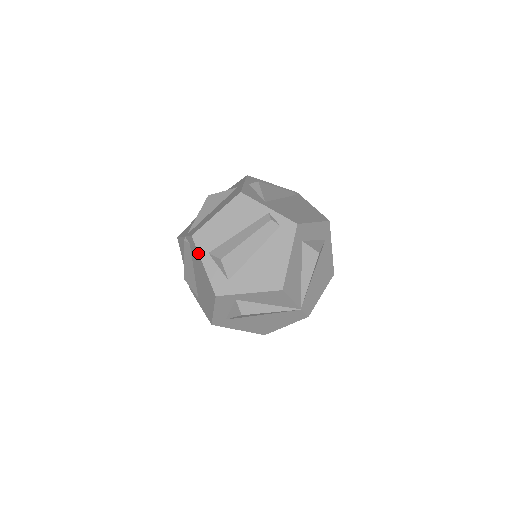
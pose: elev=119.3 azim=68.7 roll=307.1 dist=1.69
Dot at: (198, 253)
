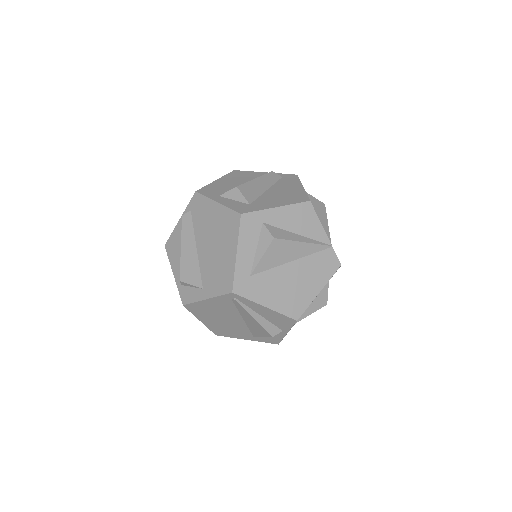
Dot at: (207, 198)
